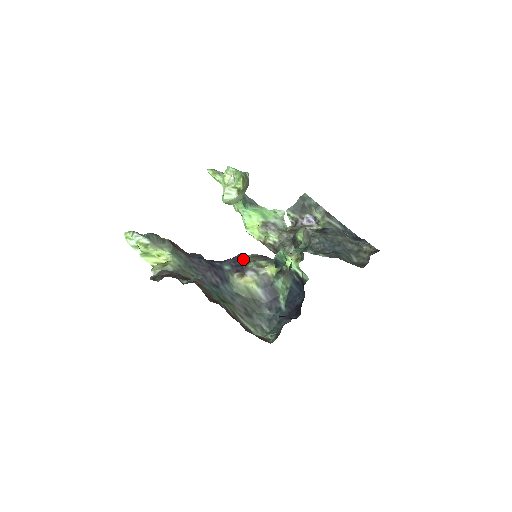
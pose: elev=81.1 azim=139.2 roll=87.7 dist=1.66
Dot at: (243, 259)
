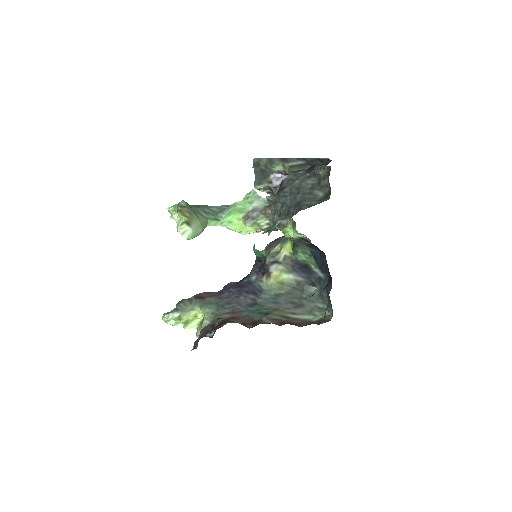
Dot at: occluded
